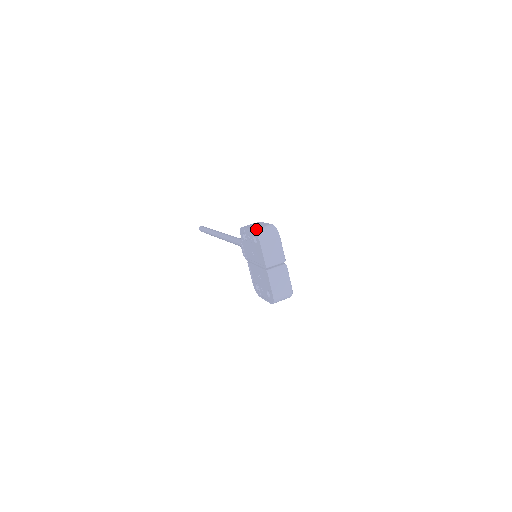
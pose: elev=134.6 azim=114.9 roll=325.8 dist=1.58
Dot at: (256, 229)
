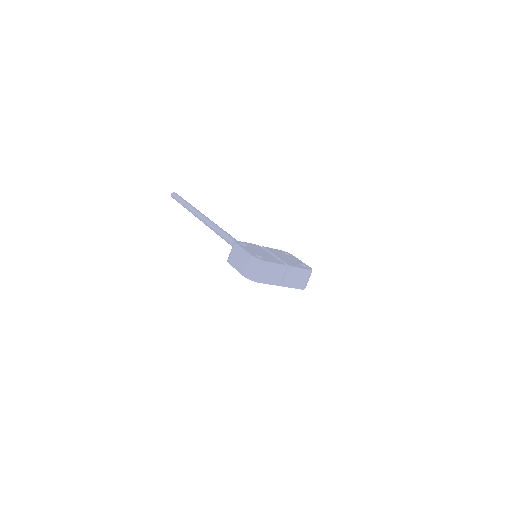
Dot at: (245, 274)
